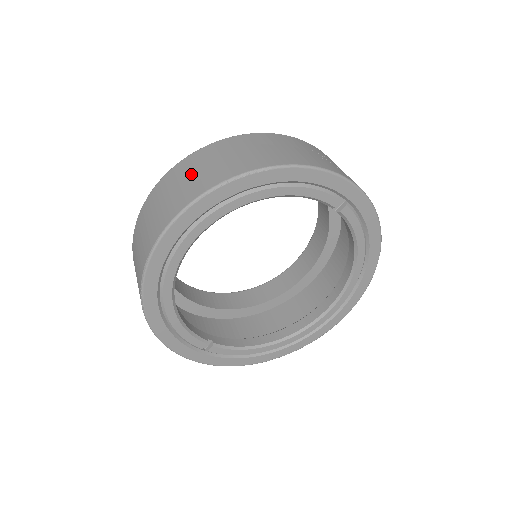
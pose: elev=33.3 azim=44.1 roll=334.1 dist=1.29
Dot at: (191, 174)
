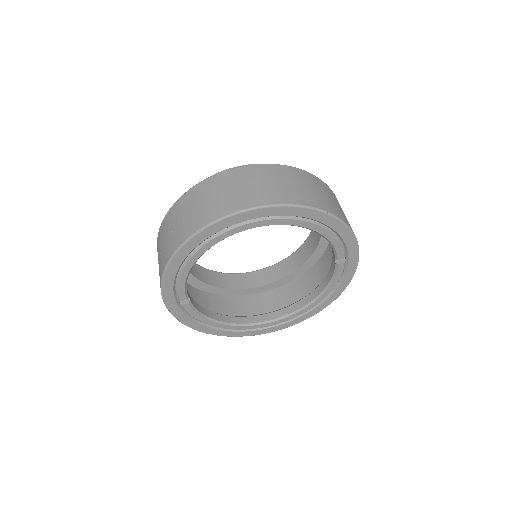
Dot at: (275, 181)
